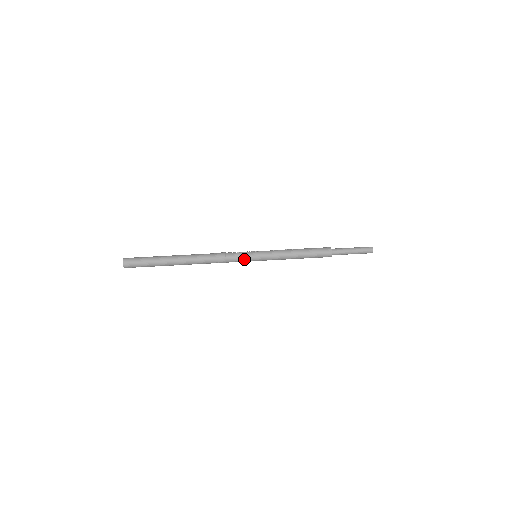
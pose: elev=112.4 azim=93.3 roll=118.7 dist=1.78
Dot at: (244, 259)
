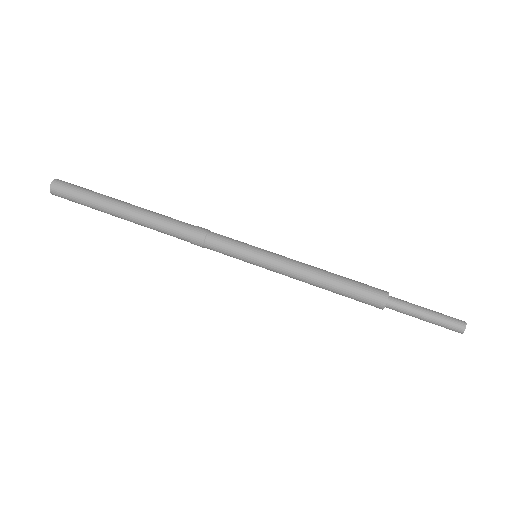
Dot at: (234, 250)
